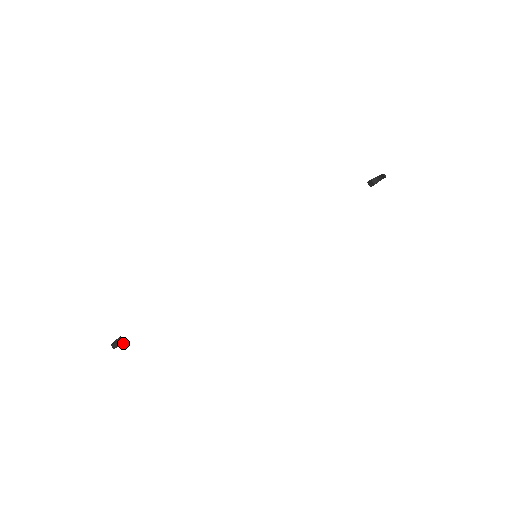
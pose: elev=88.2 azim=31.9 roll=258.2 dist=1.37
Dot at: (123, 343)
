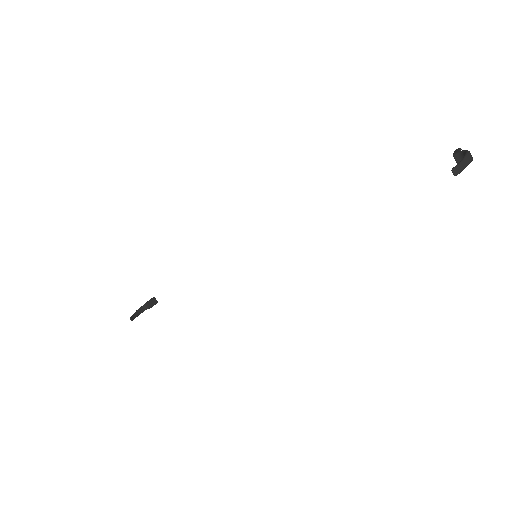
Dot at: (151, 307)
